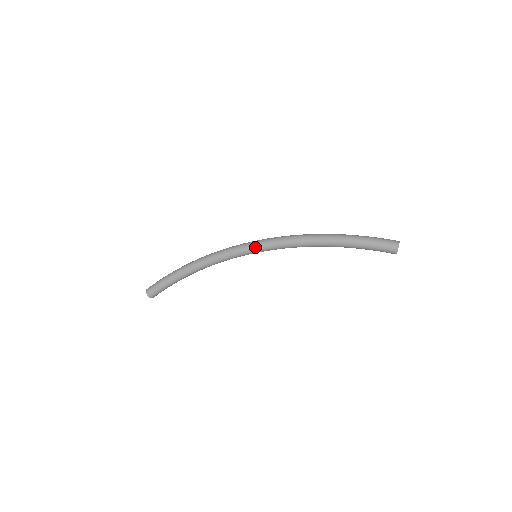
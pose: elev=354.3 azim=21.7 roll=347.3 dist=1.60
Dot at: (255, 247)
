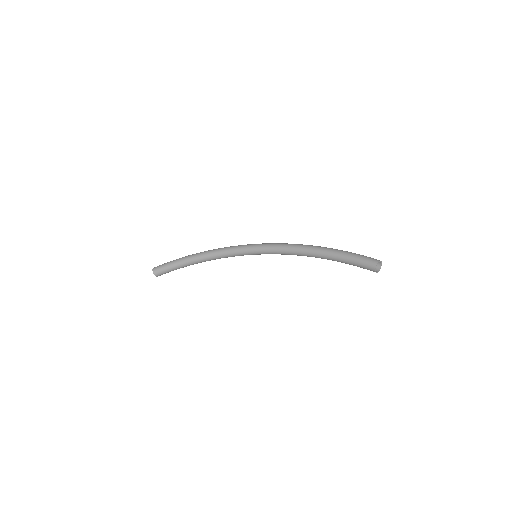
Dot at: (258, 246)
